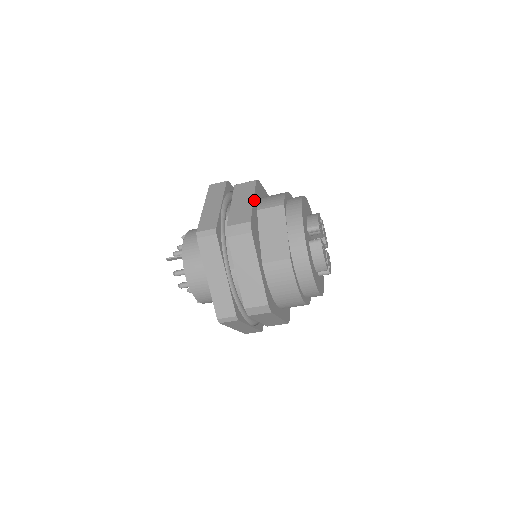
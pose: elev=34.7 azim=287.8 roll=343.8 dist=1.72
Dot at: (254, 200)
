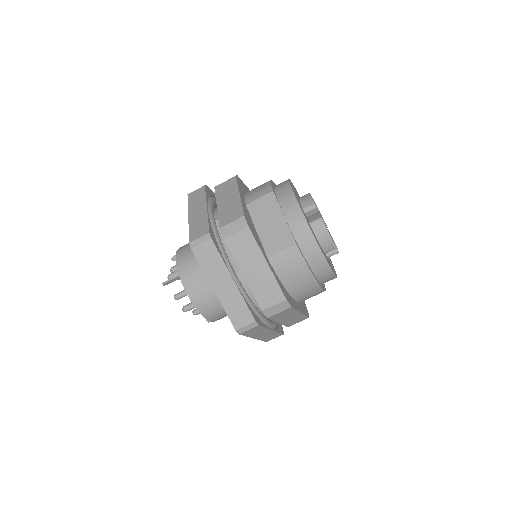
Dot at: (240, 195)
